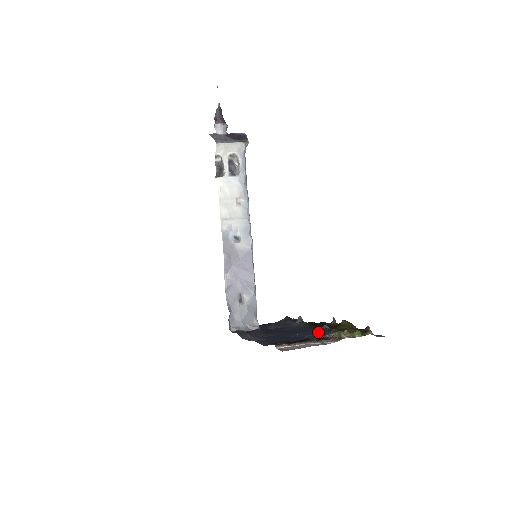
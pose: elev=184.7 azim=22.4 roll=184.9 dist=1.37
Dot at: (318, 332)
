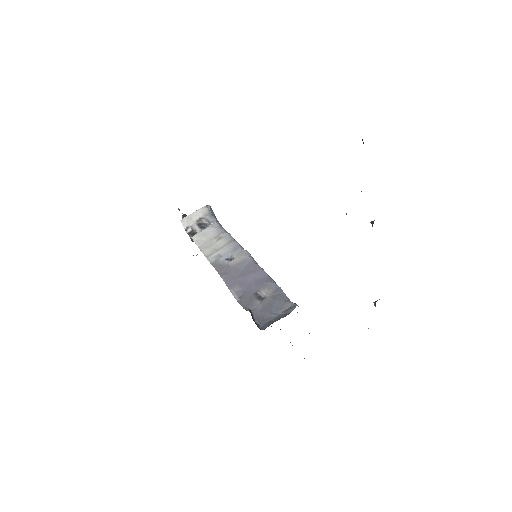
Dot at: occluded
